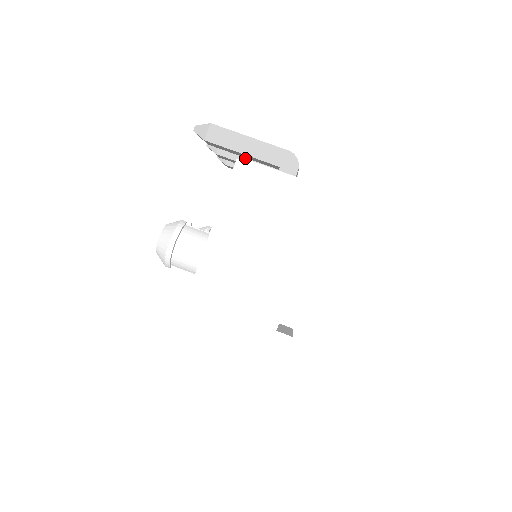
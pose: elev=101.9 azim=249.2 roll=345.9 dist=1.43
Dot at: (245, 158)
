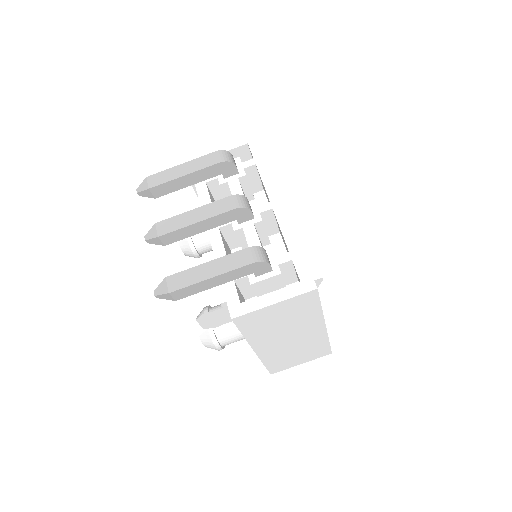
Dot at: (192, 232)
